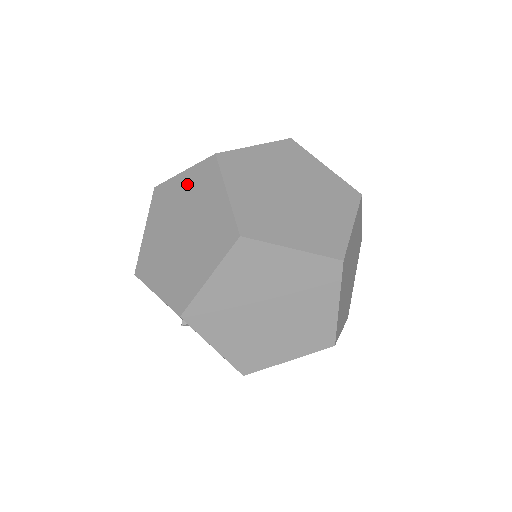
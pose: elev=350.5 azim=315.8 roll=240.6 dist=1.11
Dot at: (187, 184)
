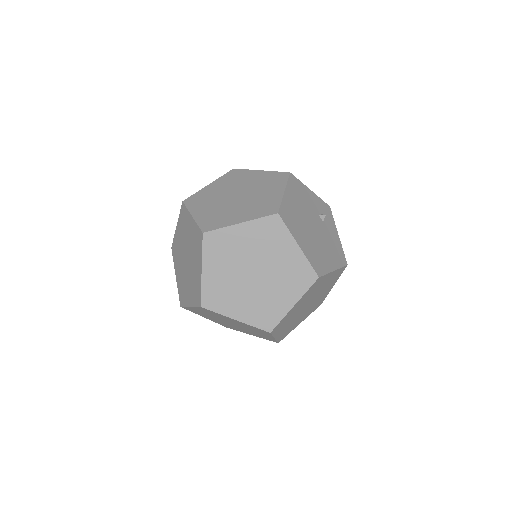
Dot at: (192, 230)
